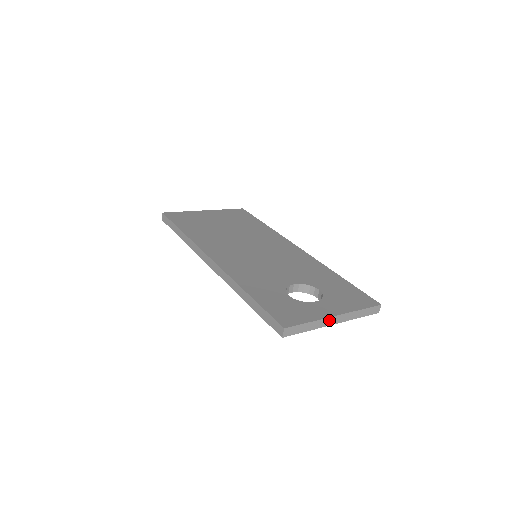
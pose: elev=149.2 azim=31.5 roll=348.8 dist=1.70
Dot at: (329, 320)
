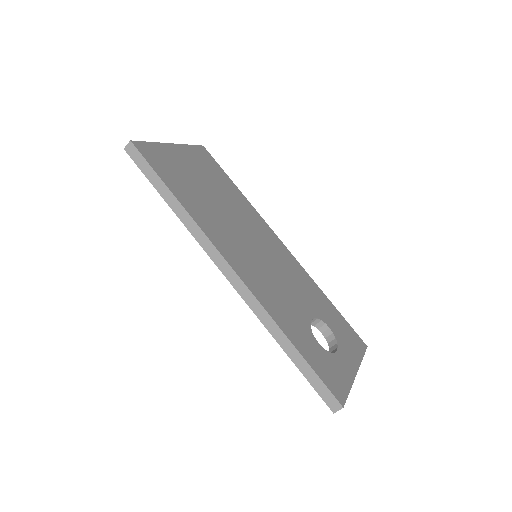
Dot at: occluded
